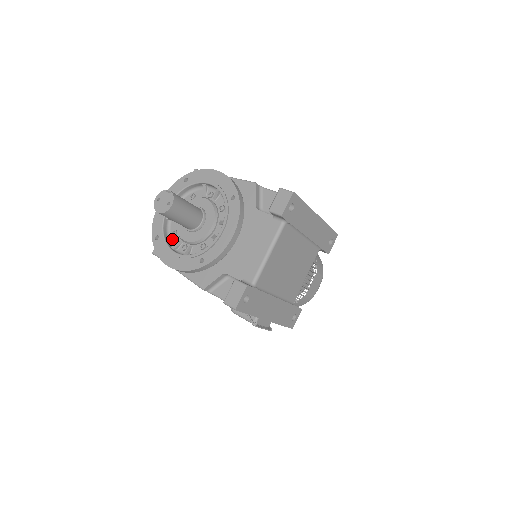
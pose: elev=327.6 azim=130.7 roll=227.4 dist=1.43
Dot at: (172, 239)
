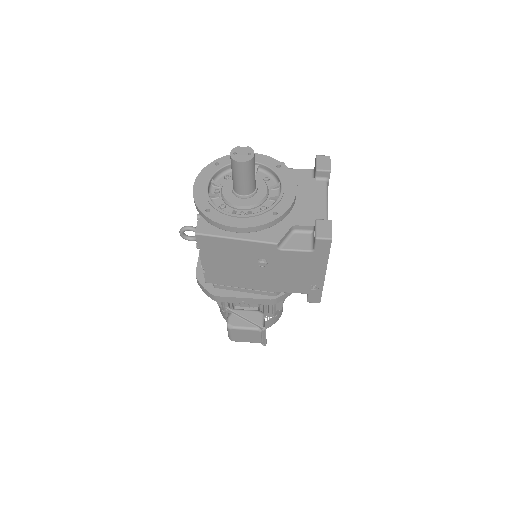
Dot at: occluded
